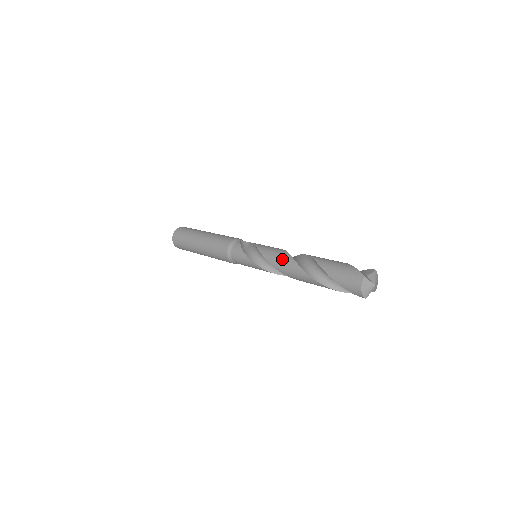
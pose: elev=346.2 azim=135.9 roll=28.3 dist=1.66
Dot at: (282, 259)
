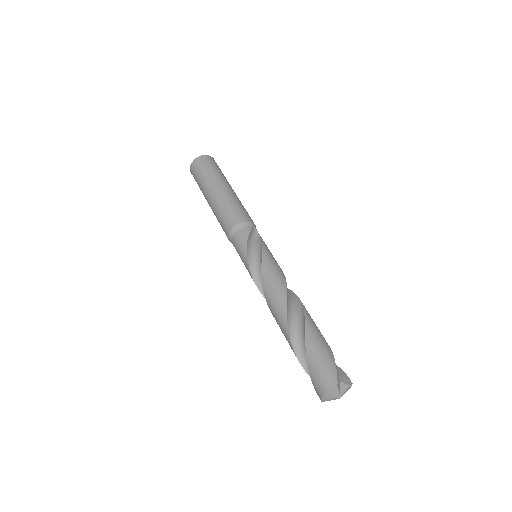
Dot at: (276, 289)
